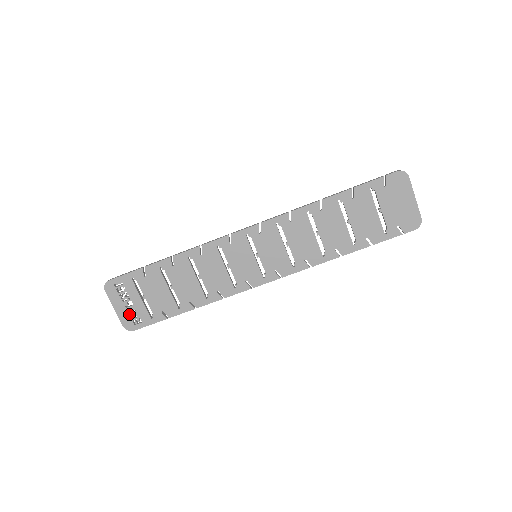
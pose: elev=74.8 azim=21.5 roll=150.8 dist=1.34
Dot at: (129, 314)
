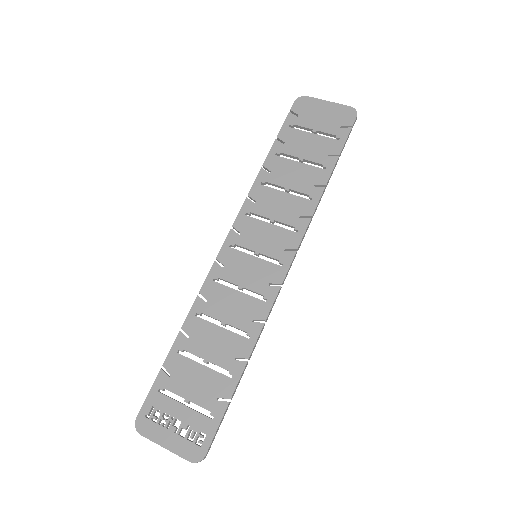
Dot at: (185, 438)
